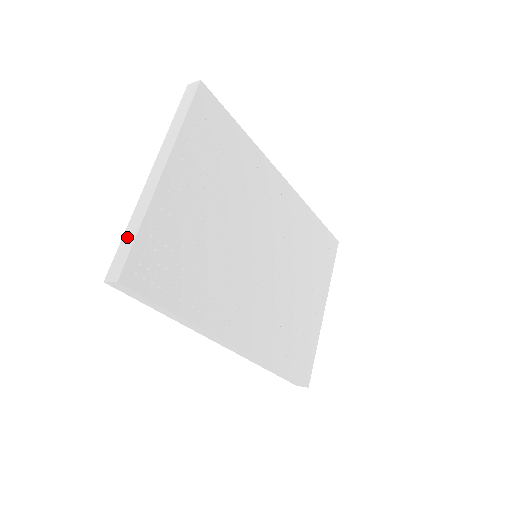
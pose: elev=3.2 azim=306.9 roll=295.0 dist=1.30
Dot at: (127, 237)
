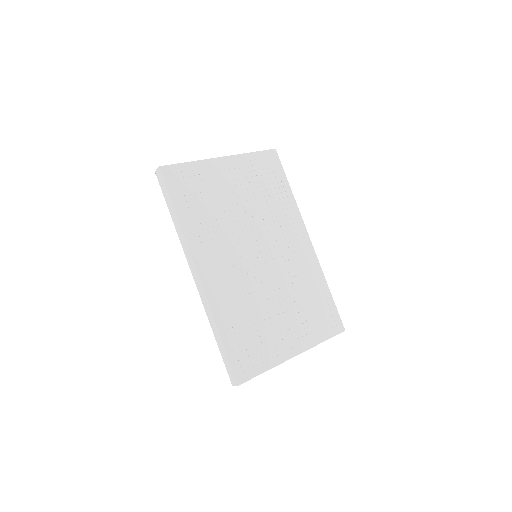
Dot at: occluded
